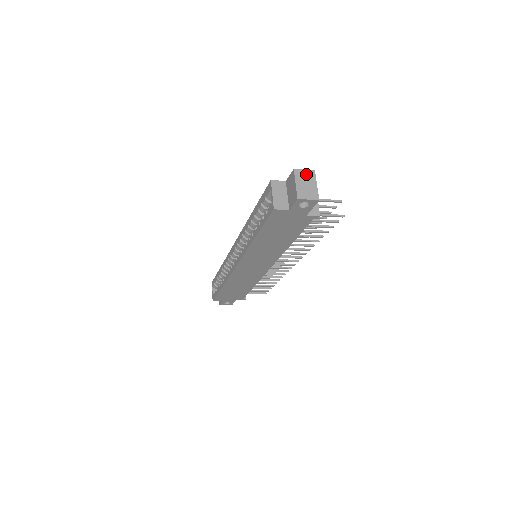
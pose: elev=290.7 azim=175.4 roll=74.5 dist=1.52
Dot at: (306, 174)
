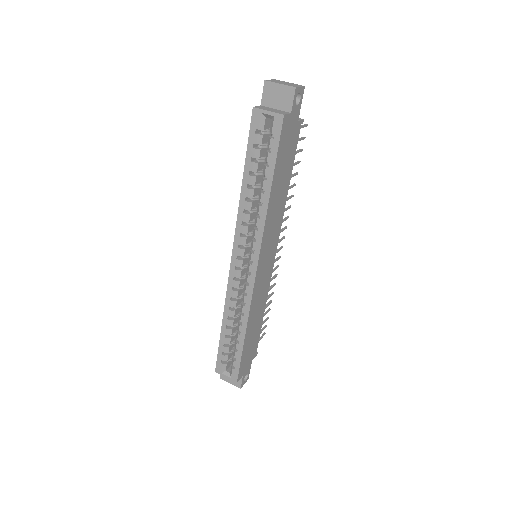
Dot at: (275, 81)
